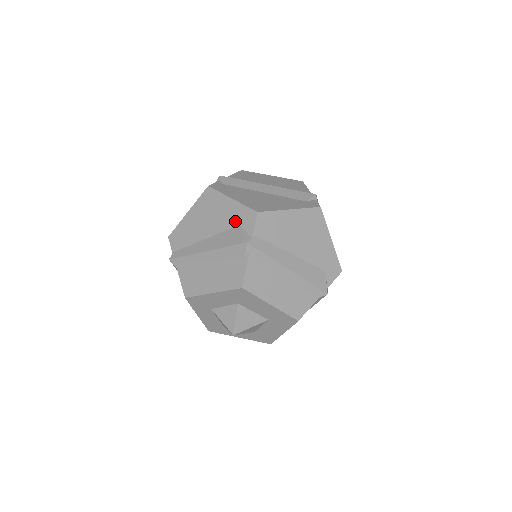
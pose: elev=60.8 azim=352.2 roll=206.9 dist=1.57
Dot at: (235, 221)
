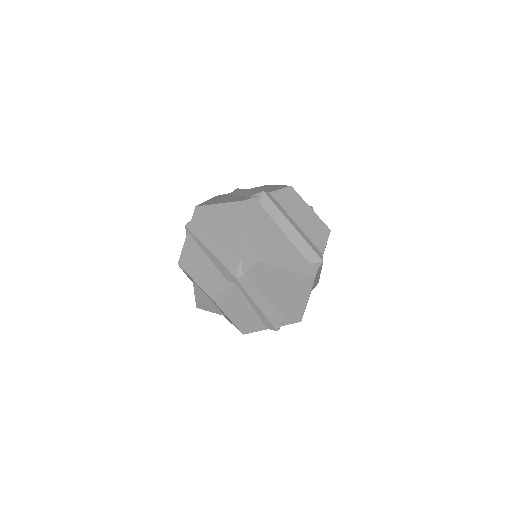
Dot at: (241, 250)
